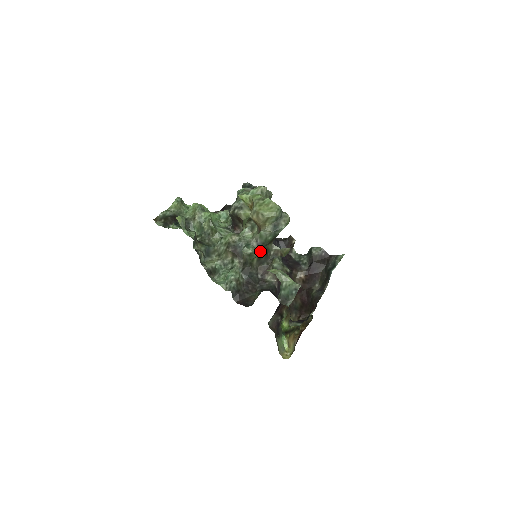
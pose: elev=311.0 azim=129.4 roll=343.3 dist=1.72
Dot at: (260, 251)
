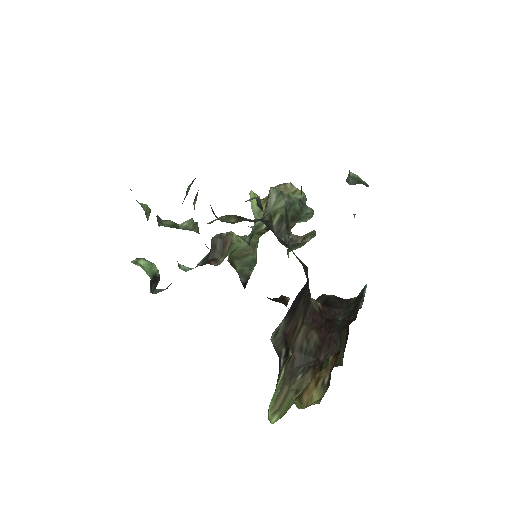
Dot at: (286, 209)
